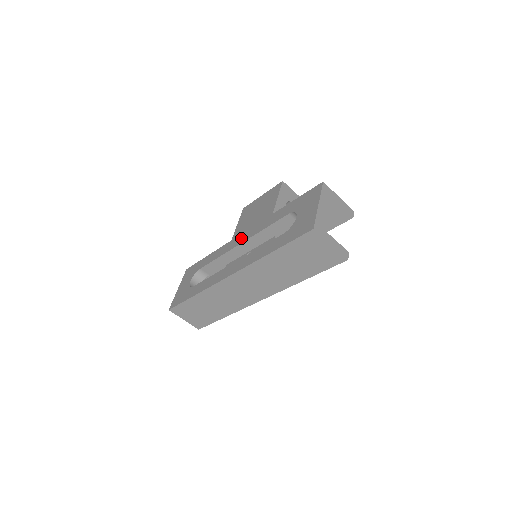
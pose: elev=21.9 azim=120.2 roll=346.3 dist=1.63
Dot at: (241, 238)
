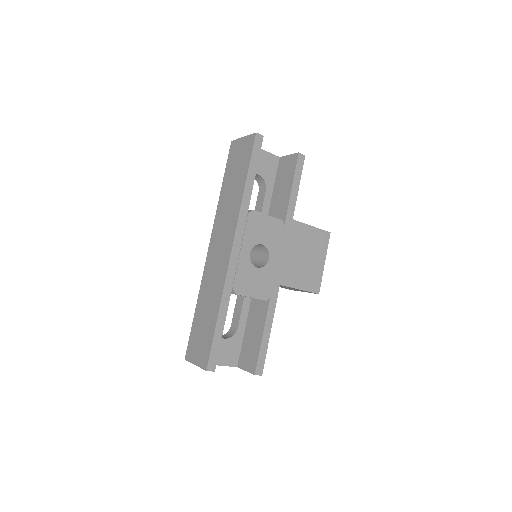
Dot at: occluded
